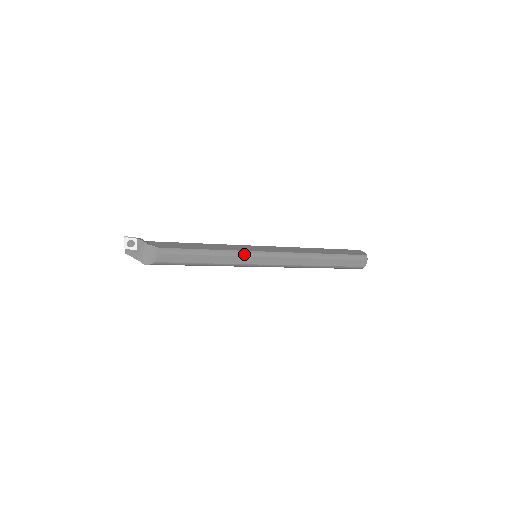
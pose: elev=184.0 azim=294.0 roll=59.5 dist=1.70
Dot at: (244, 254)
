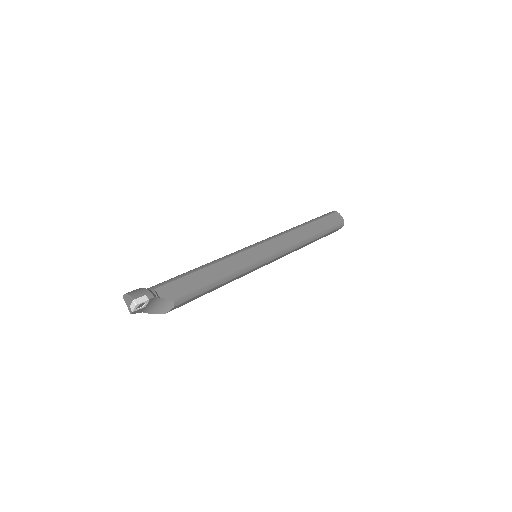
Dot at: (252, 268)
